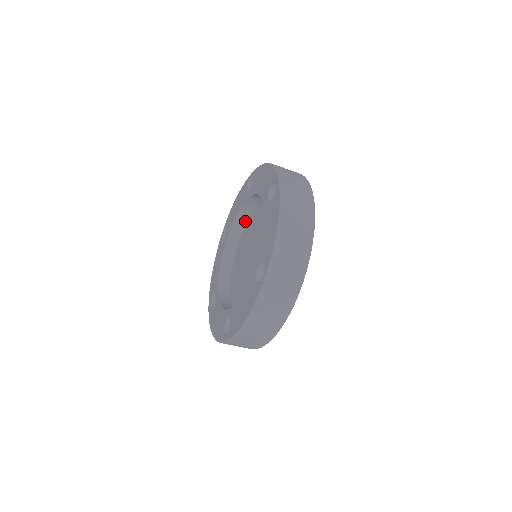
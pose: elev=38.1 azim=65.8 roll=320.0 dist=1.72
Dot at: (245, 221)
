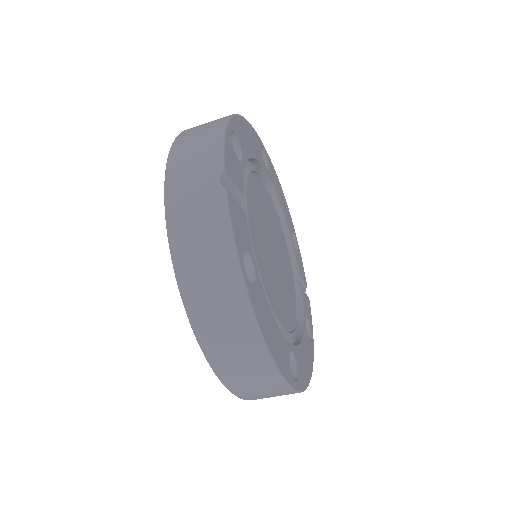
Dot at: occluded
